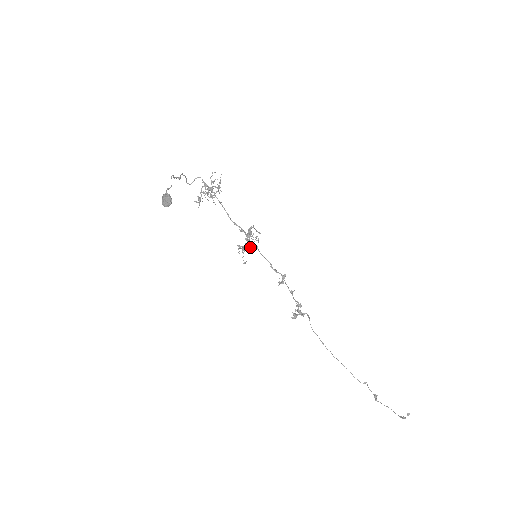
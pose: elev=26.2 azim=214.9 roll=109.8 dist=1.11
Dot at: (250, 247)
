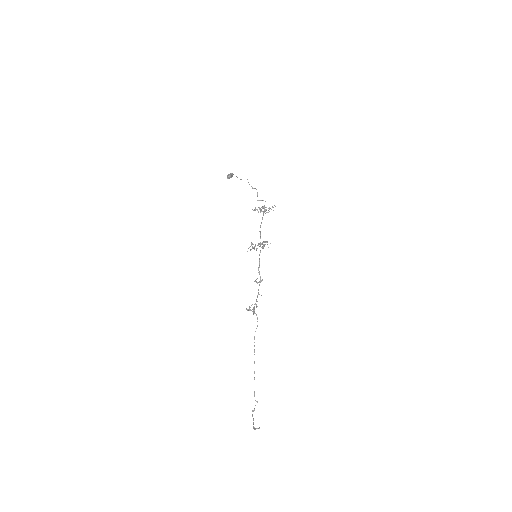
Dot at: (257, 248)
